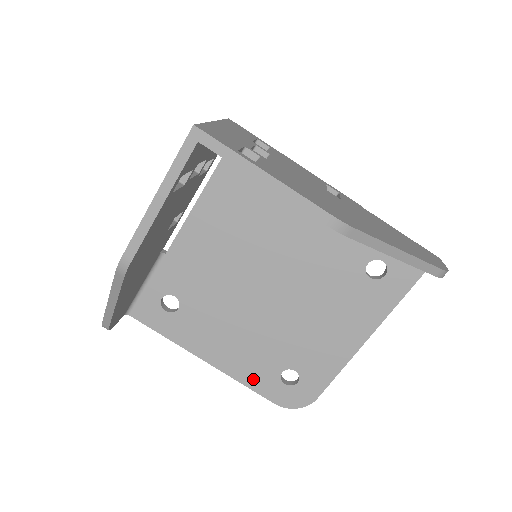
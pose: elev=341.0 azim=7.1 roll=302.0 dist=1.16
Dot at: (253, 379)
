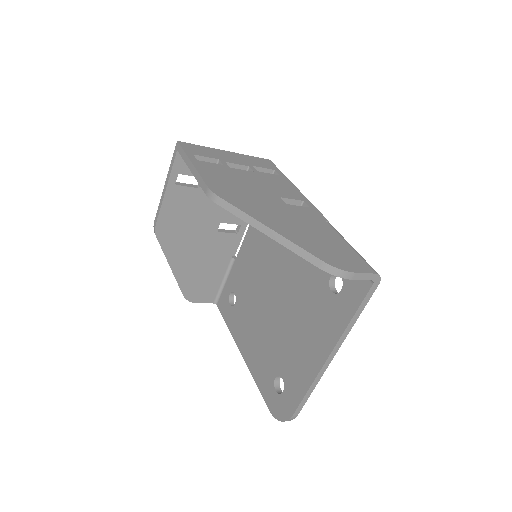
Dot at: (260, 379)
